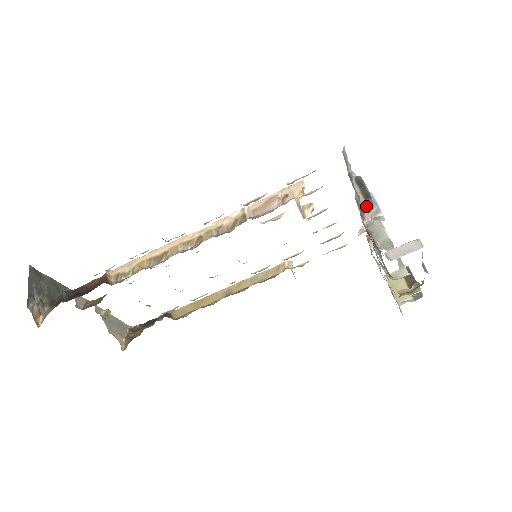
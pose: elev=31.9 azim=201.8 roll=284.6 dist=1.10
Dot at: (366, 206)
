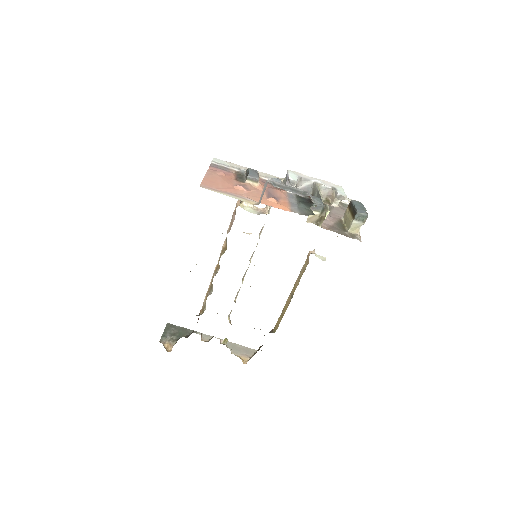
Dot at: (251, 183)
